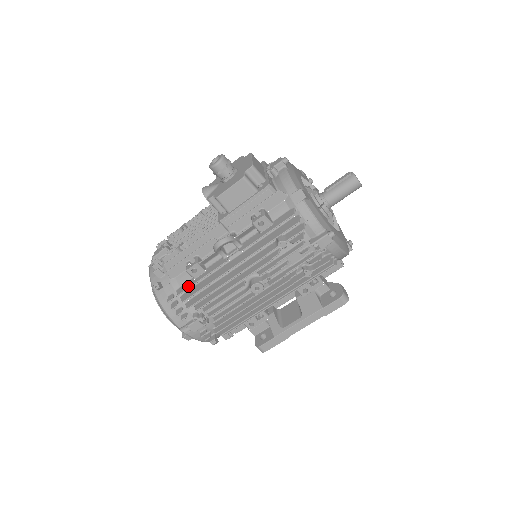
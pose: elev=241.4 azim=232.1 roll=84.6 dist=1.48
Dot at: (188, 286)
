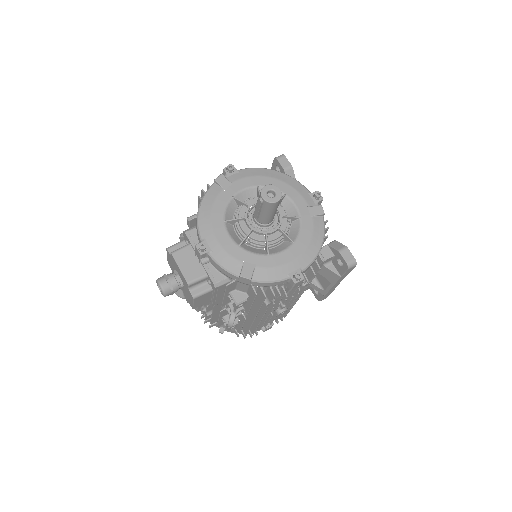
Dot at: (239, 330)
